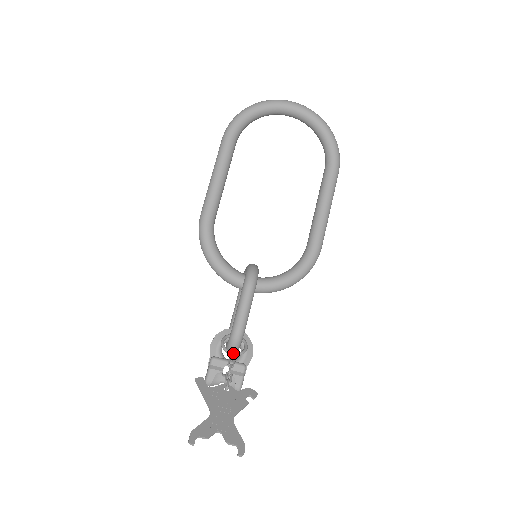
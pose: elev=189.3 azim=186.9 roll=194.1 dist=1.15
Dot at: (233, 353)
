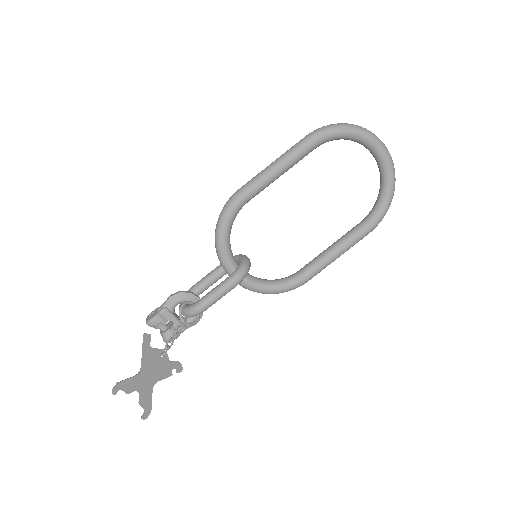
Dot at: (185, 324)
